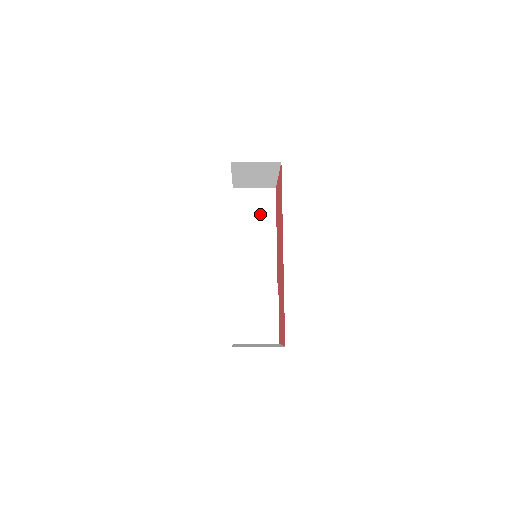
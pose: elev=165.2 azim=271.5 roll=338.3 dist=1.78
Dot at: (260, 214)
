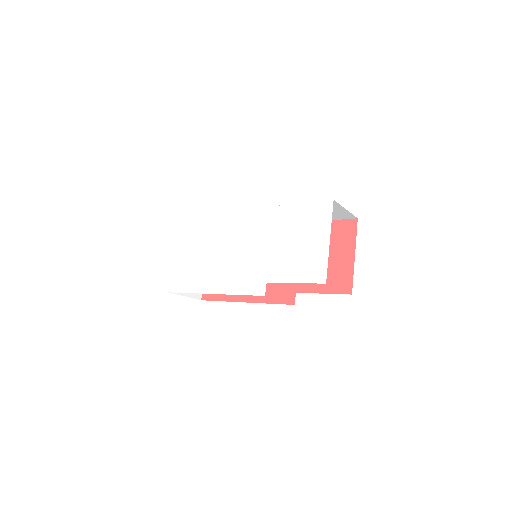
Dot at: occluded
